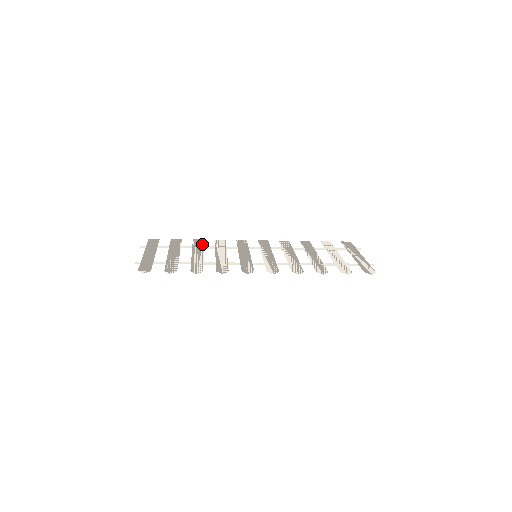
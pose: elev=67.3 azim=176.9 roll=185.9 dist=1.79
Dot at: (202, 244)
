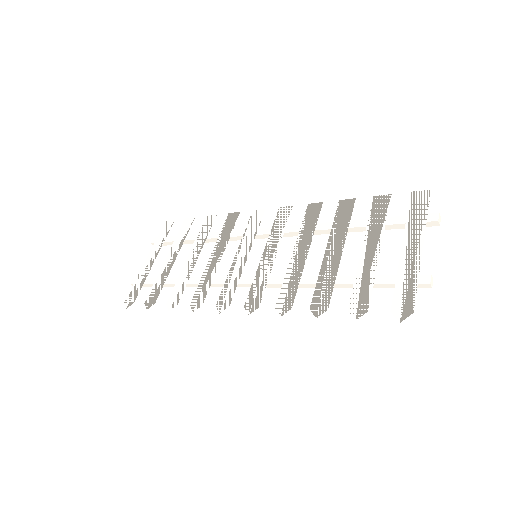
Dot at: (209, 229)
